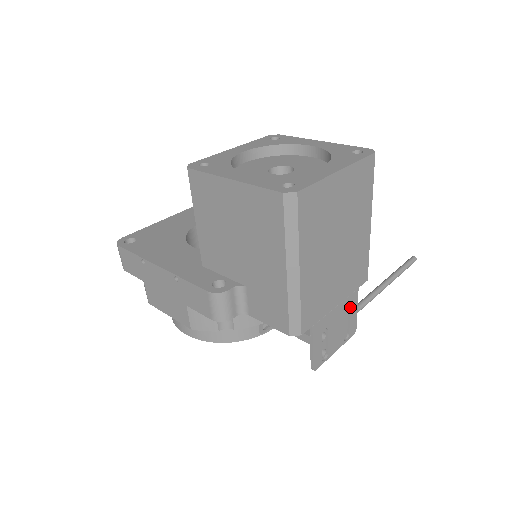
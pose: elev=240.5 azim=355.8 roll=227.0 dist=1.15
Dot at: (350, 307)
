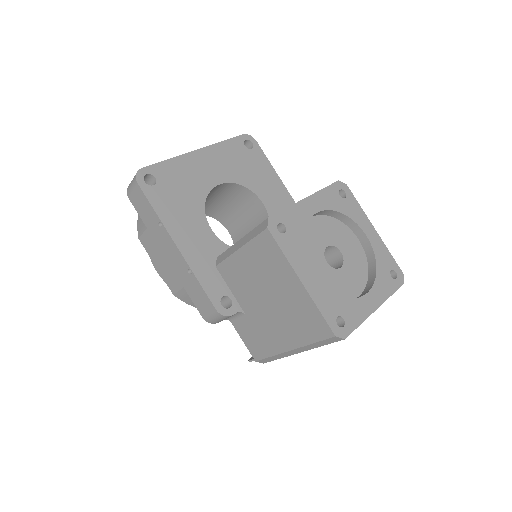
Dot at: occluded
